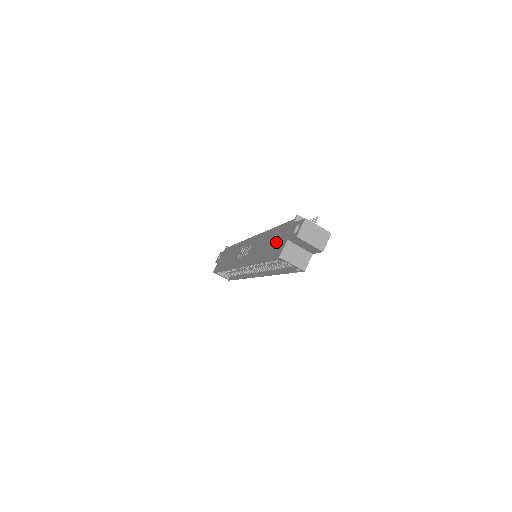
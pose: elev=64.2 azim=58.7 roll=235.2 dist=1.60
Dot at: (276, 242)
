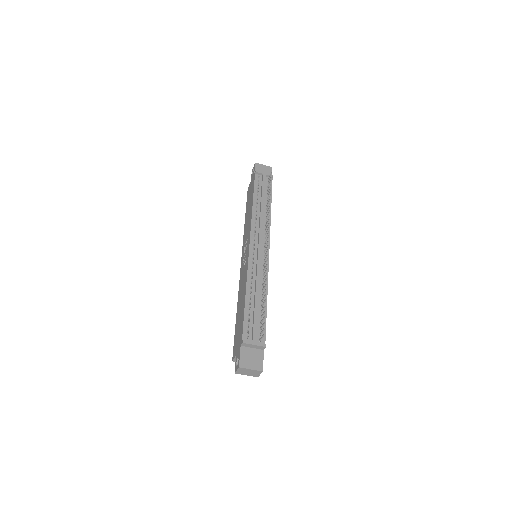
Dot at: (238, 332)
